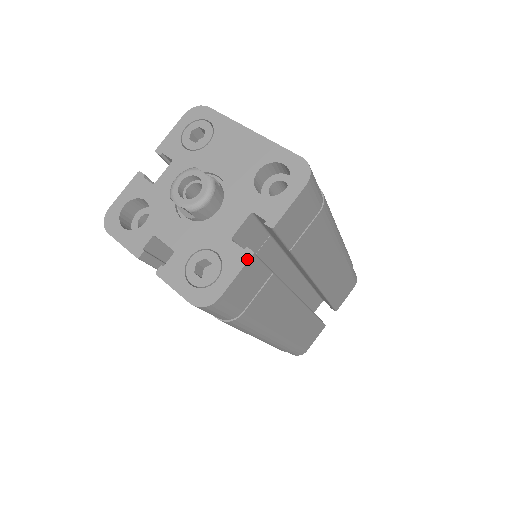
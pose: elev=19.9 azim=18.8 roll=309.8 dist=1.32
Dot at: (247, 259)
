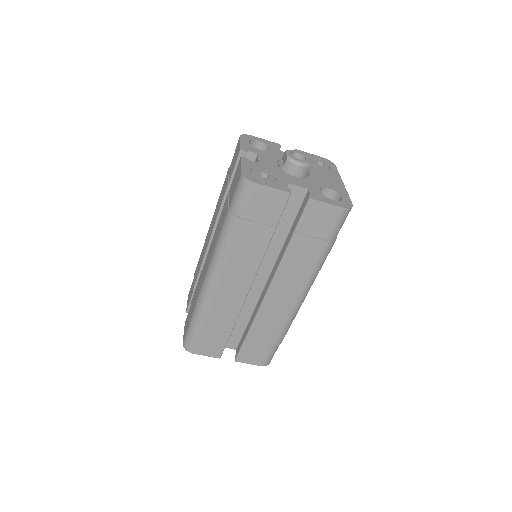
Dot at: (286, 191)
